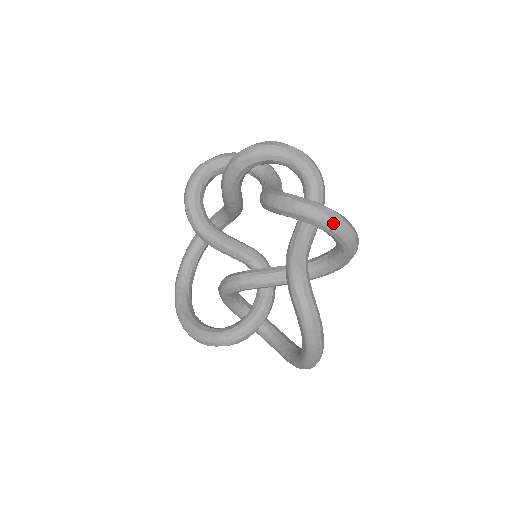
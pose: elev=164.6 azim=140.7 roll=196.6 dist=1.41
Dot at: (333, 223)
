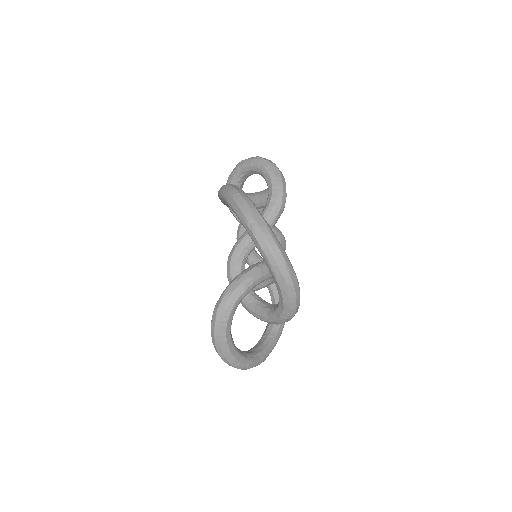
Dot at: (239, 164)
